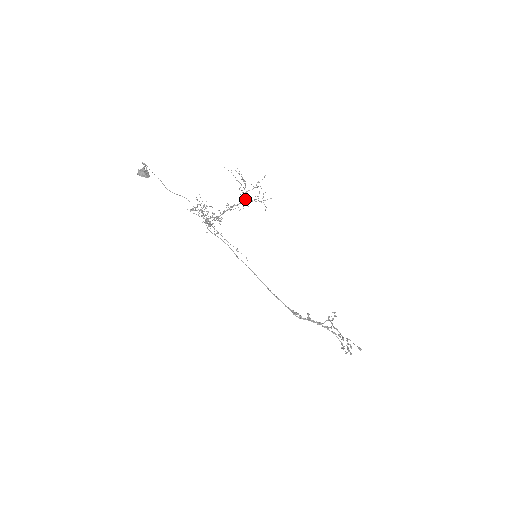
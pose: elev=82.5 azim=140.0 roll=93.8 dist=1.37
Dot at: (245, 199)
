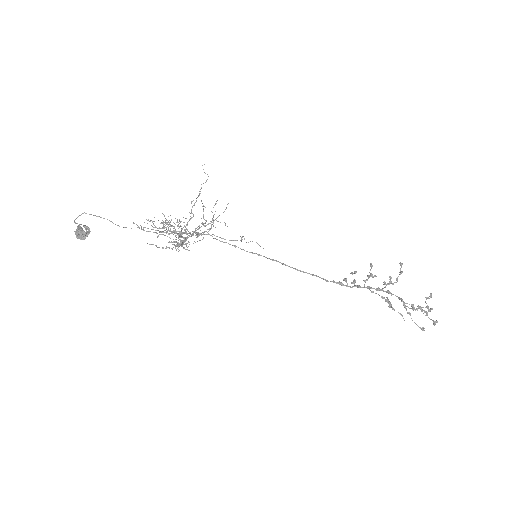
Dot at: (185, 238)
